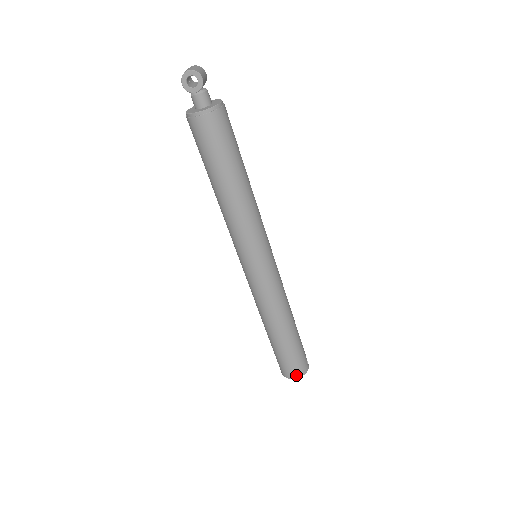
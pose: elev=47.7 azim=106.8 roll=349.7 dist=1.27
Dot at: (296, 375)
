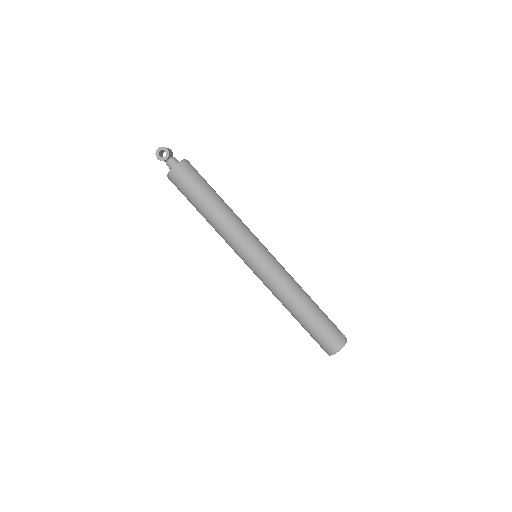
Dot at: (337, 347)
